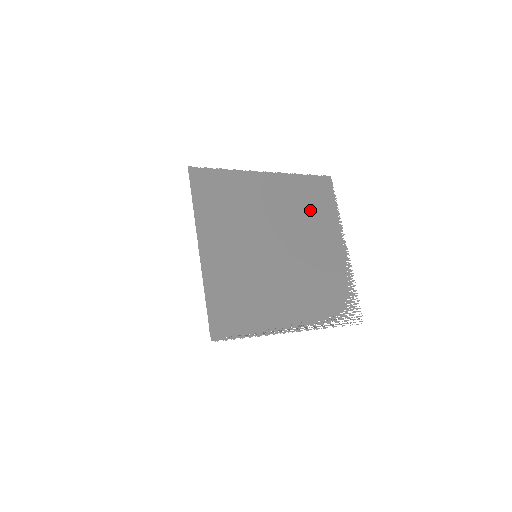
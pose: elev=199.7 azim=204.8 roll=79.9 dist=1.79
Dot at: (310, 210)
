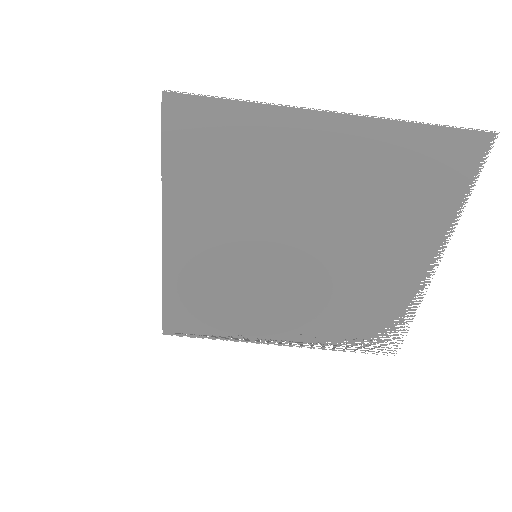
Dot at: (398, 198)
